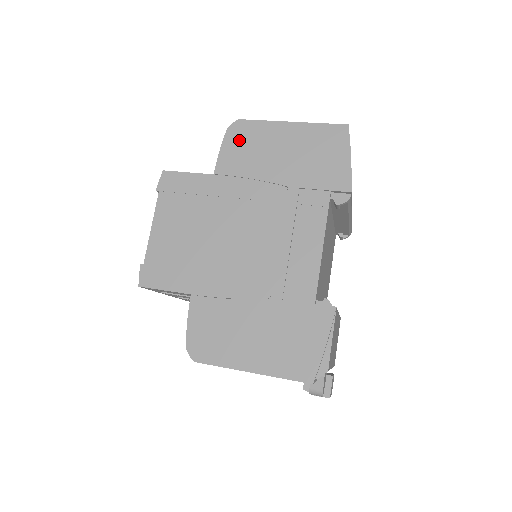
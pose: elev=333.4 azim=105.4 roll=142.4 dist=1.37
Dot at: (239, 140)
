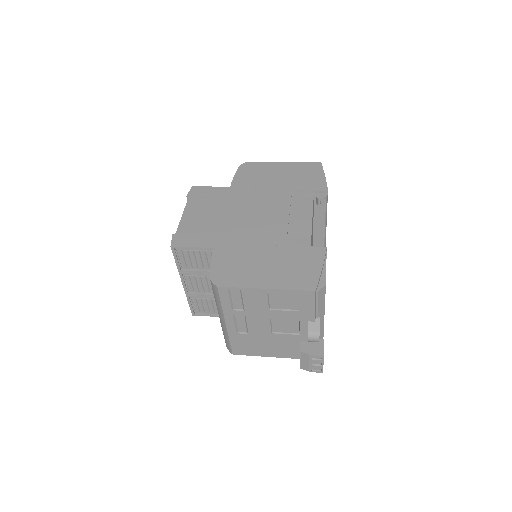
Dot at: (248, 171)
